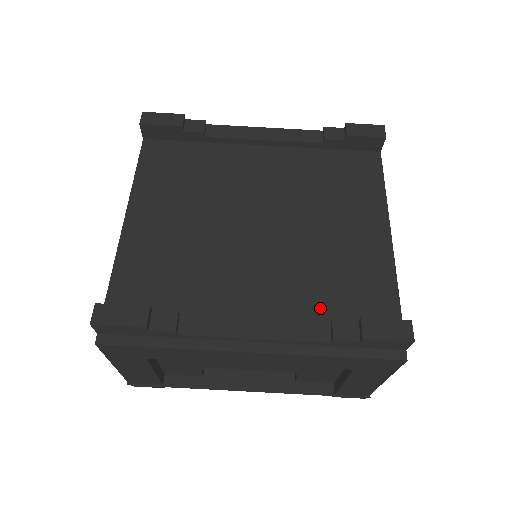
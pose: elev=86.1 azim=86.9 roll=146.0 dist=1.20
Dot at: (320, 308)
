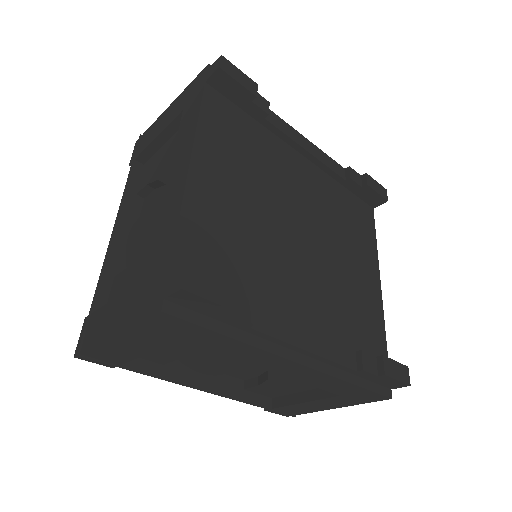
Dot at: (343, 335)
